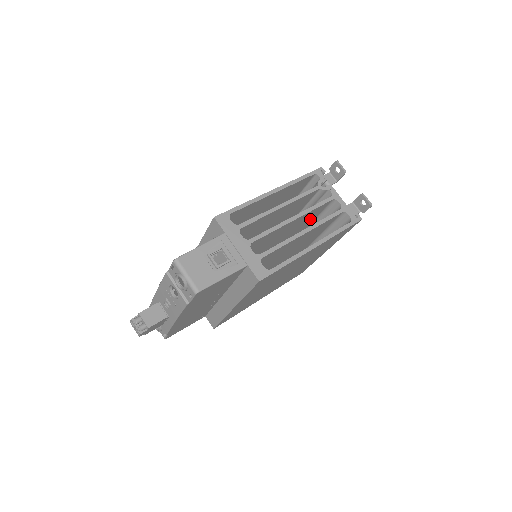
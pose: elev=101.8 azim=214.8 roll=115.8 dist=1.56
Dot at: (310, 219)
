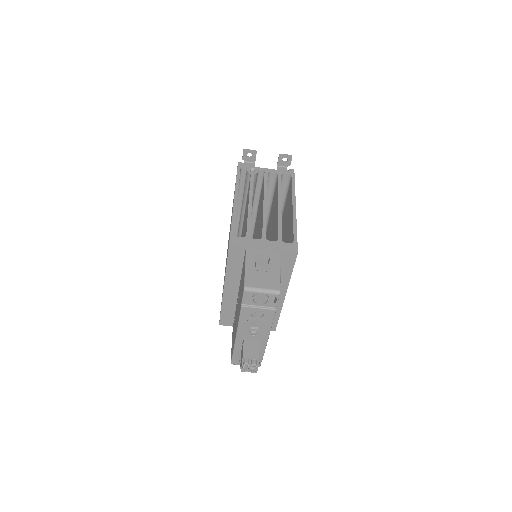
Dot at: occluded
